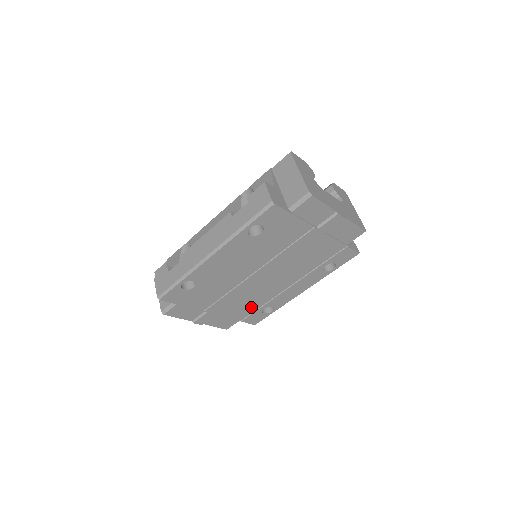
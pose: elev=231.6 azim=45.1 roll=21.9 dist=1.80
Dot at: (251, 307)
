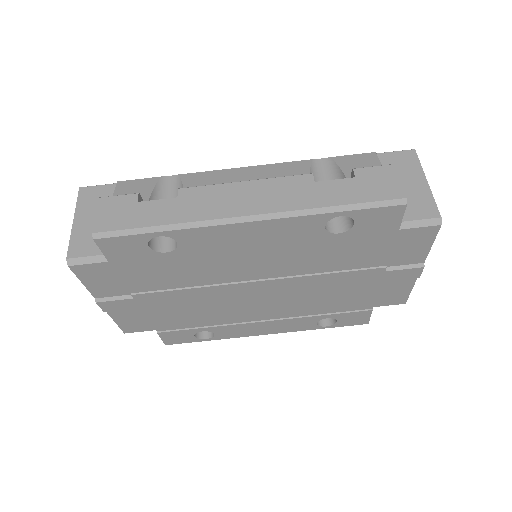
Dot at: (191, 321)
